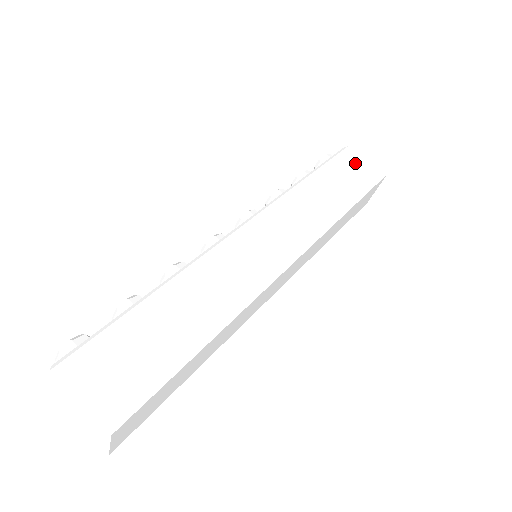
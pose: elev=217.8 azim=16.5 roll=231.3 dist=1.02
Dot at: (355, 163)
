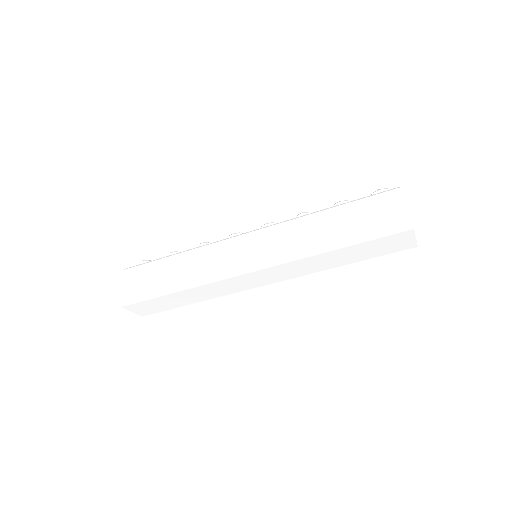
Dot at: (389, 207)
